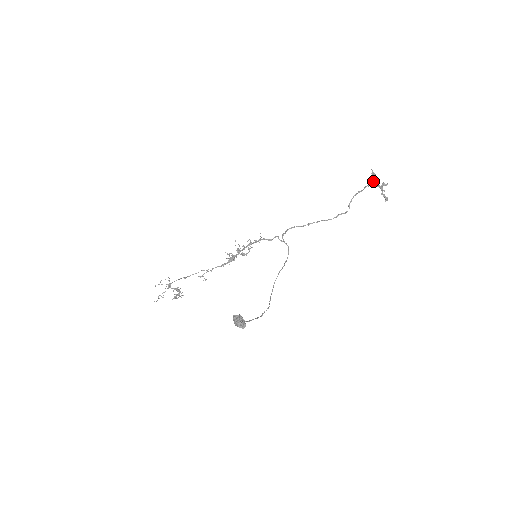
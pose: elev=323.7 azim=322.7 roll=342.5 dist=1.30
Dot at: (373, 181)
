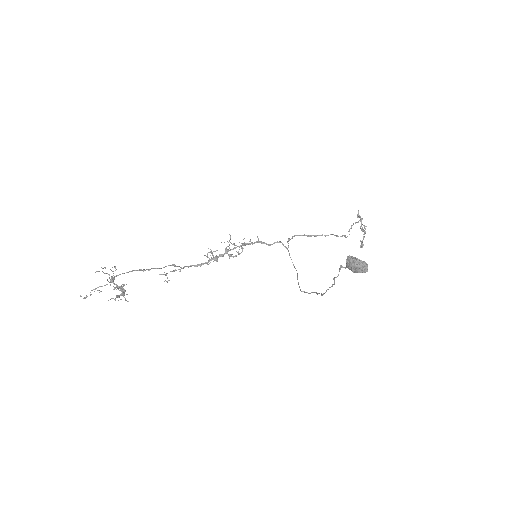
Dot at: (361, 220)
